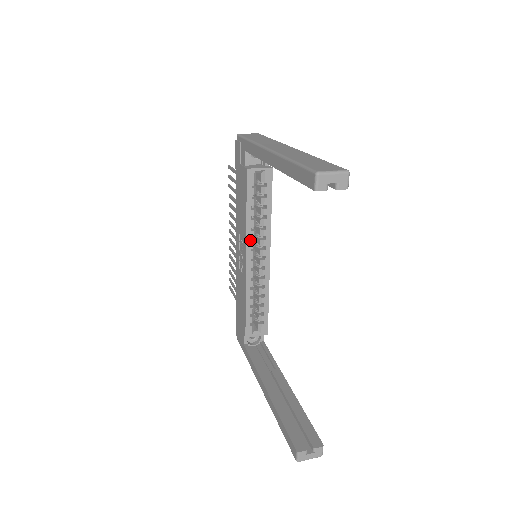
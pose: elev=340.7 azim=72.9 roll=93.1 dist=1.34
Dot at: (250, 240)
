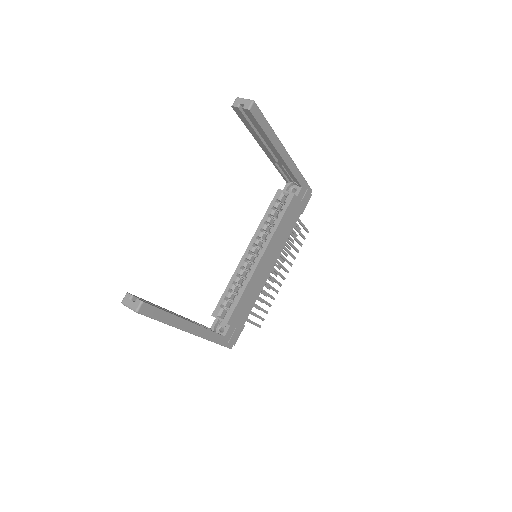
Dot at: (256, 237)
